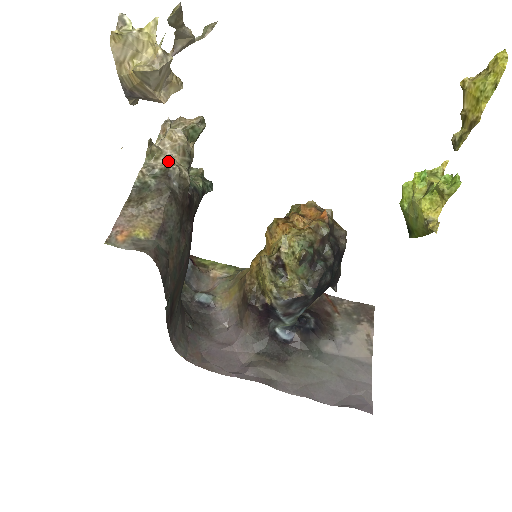
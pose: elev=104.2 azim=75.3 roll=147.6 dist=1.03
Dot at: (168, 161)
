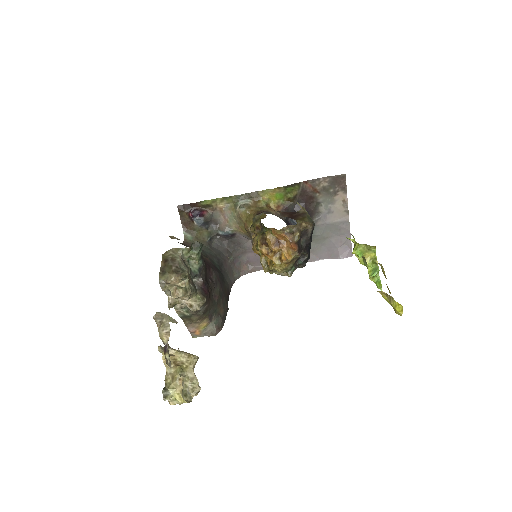
Dot at: (189, 308)
